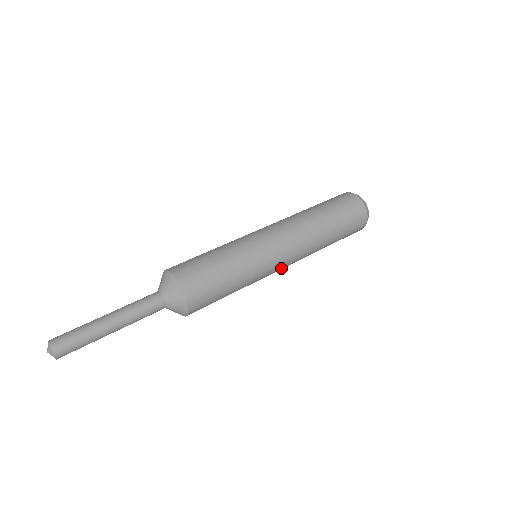
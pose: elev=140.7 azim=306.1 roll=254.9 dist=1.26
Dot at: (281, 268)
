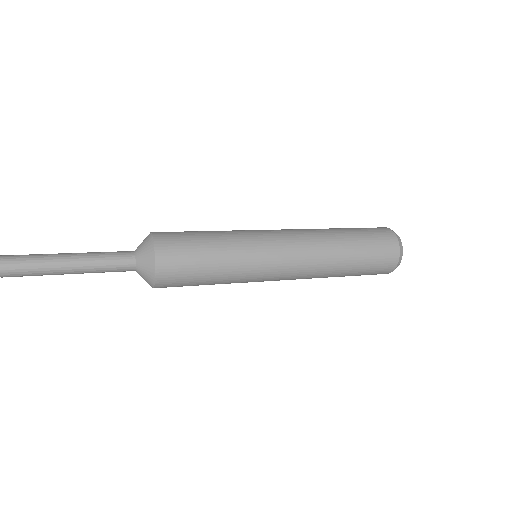
Dot at: (283, 249)
